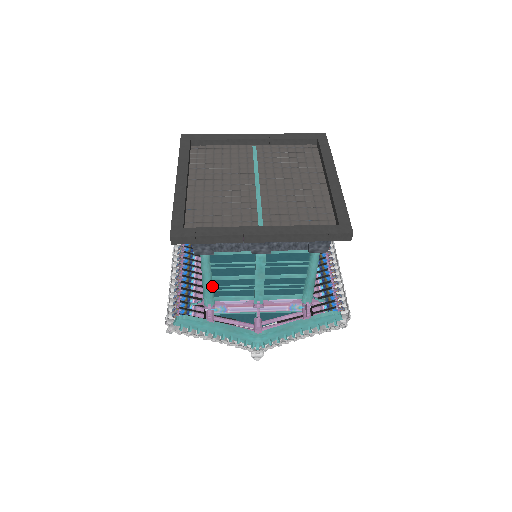
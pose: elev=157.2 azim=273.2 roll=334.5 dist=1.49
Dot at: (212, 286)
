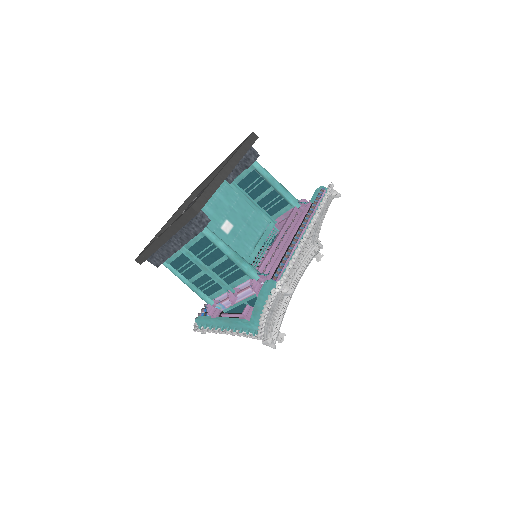
Dot at: (196, 288)
